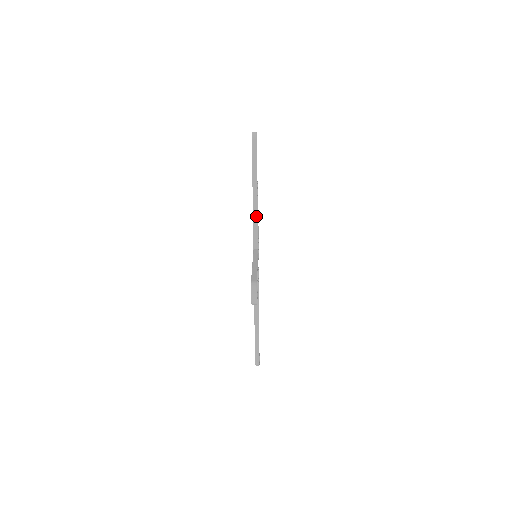
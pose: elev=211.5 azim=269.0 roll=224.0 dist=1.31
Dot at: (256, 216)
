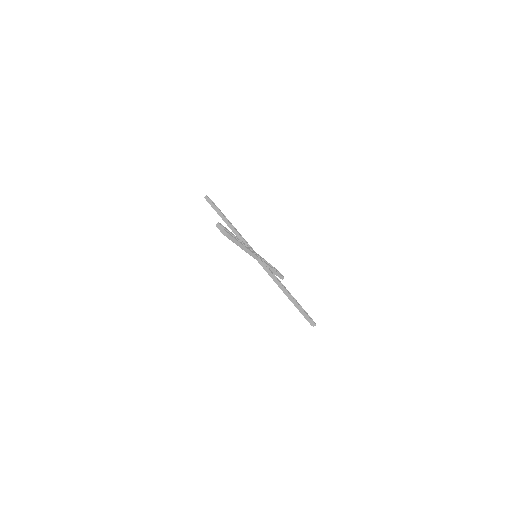
Dot at: (236, 232)
